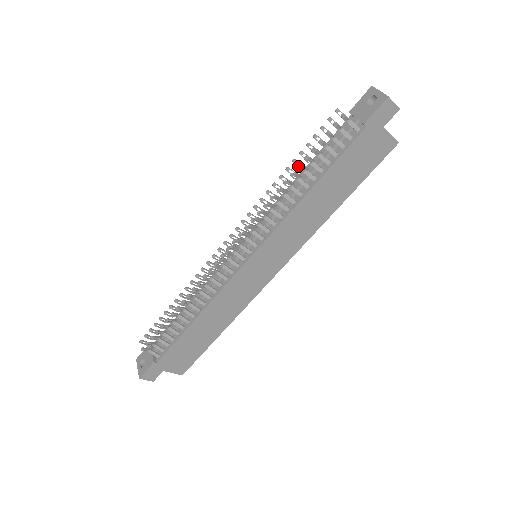
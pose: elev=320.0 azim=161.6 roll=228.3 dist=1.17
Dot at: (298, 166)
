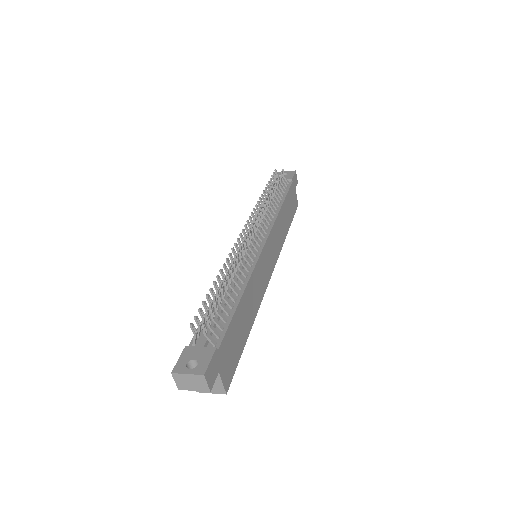
Dot at: (274, 186)
